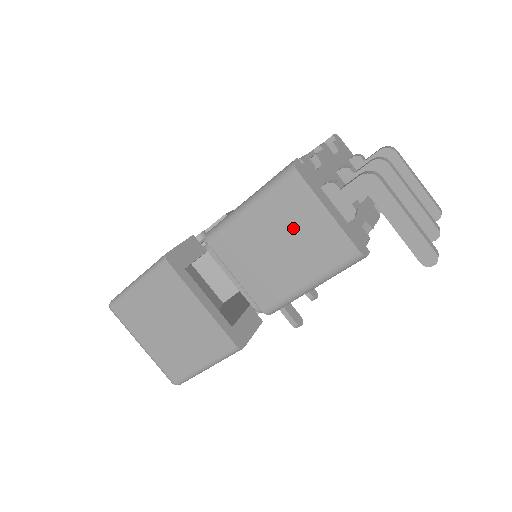
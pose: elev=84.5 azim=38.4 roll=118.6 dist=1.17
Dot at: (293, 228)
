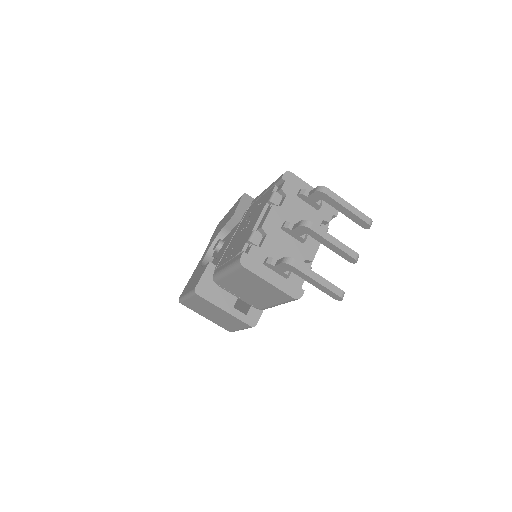
Dot at: (255, 285)
